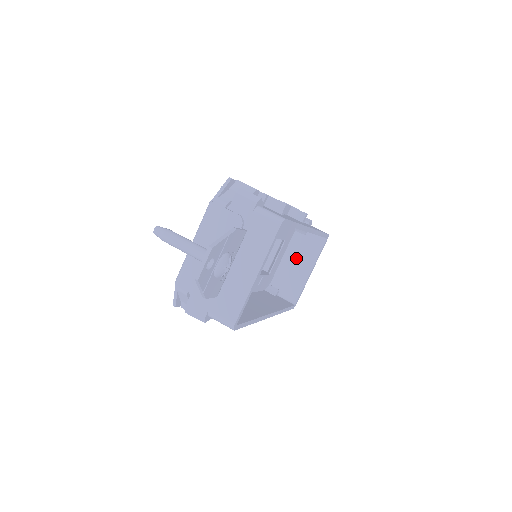
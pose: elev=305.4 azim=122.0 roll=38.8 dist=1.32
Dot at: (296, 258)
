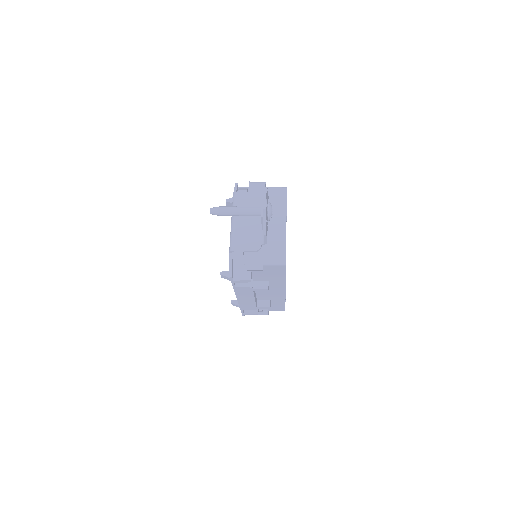
Dot at: occluded
